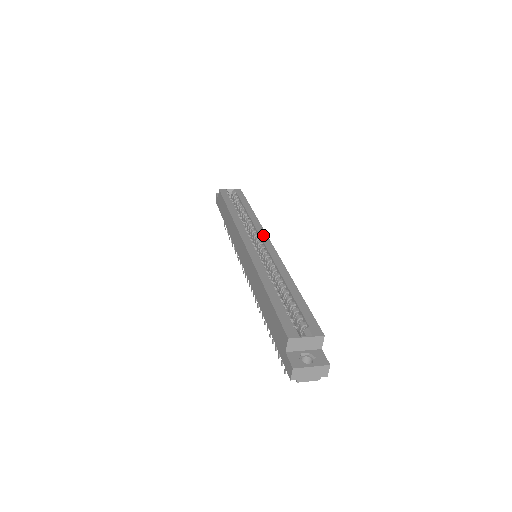
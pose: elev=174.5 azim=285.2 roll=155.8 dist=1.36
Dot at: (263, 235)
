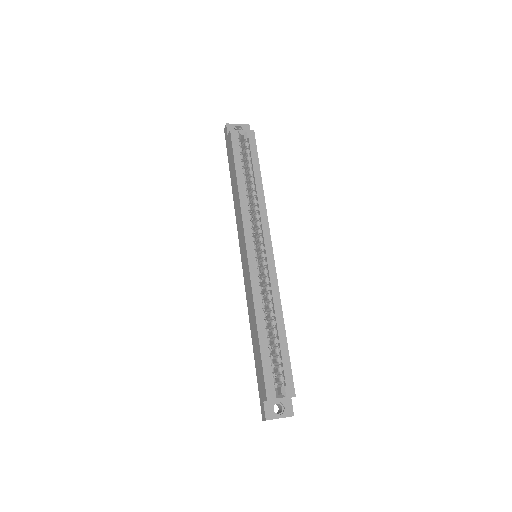
Dot at: (267, 236)
